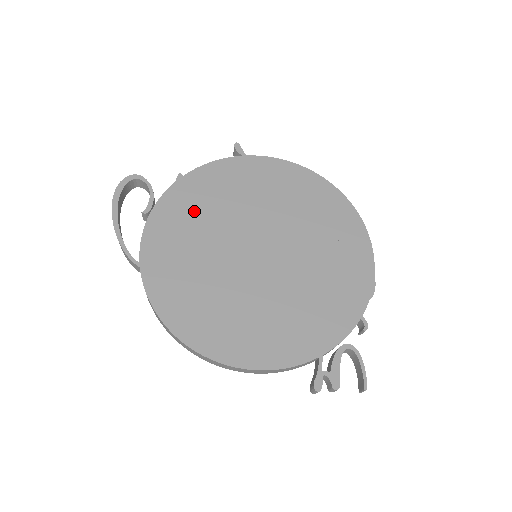
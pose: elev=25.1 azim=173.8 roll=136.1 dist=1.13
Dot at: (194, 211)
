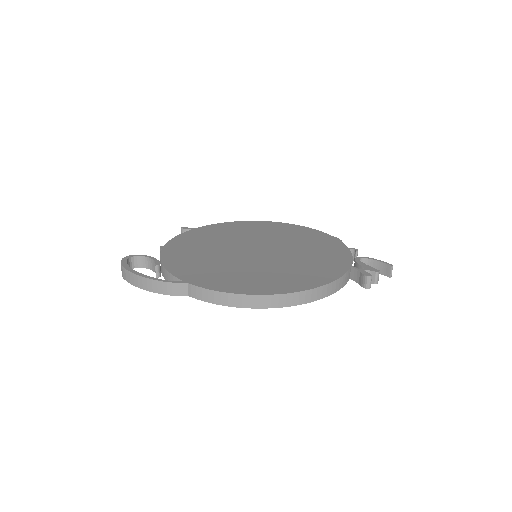
Dot at: (192, 253)
